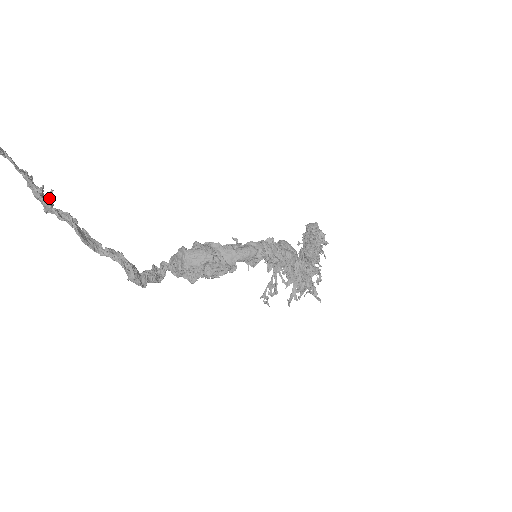
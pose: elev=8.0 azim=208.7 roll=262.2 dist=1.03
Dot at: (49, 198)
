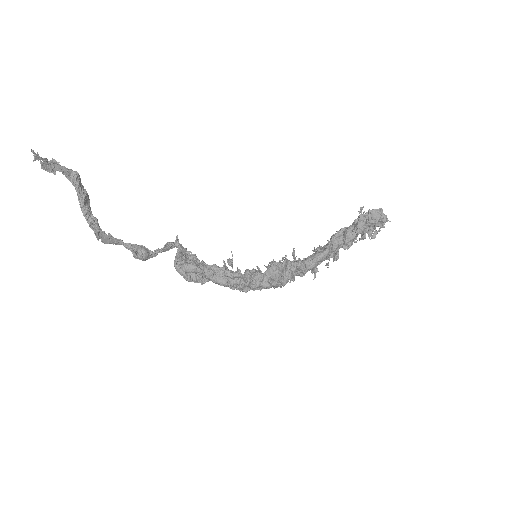
Dot at: (87, 212)
